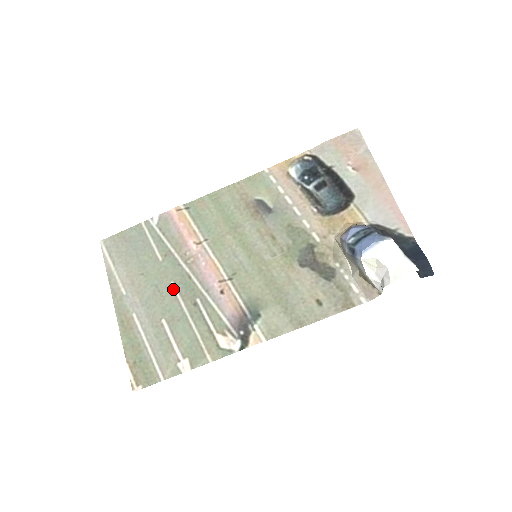
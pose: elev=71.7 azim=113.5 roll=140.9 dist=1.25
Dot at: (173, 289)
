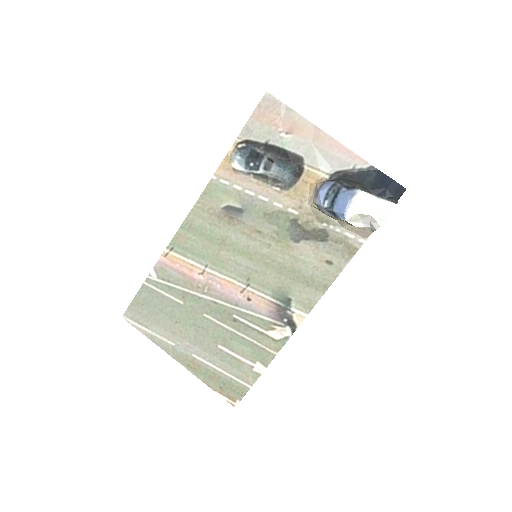
Dot at: (209, 319)
